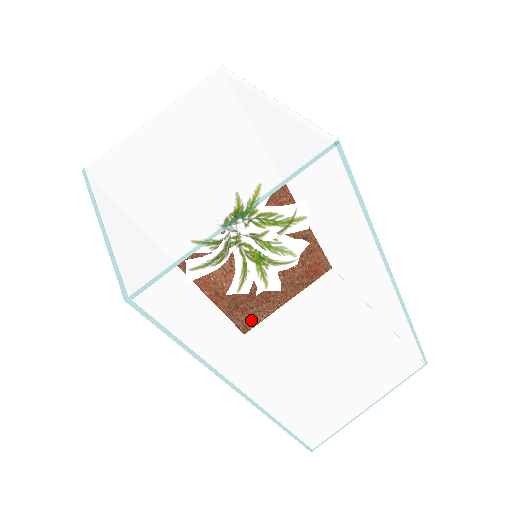
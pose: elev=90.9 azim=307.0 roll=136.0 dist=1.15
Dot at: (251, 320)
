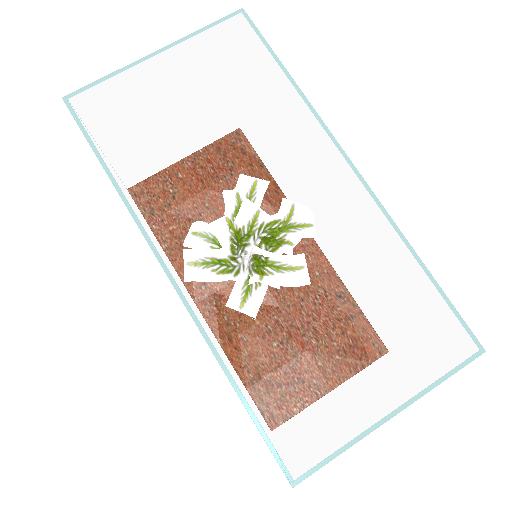
Dot at: (280, 407)
